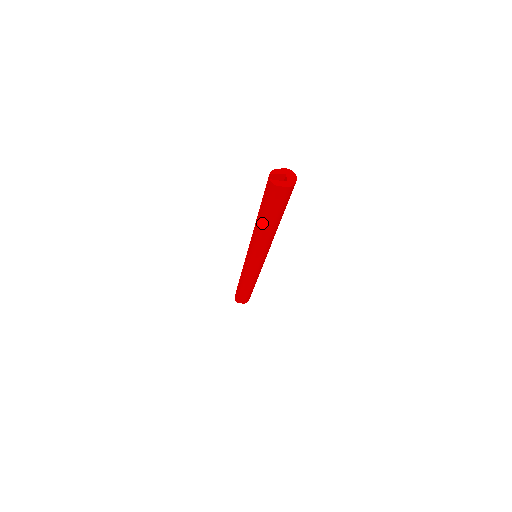
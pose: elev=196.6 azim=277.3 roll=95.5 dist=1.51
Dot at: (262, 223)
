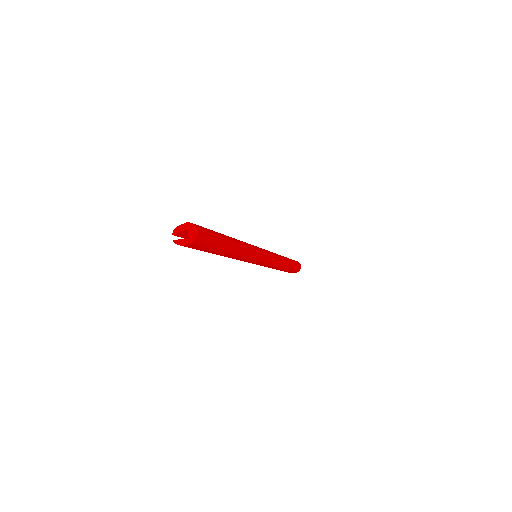
Dot at: occluded
